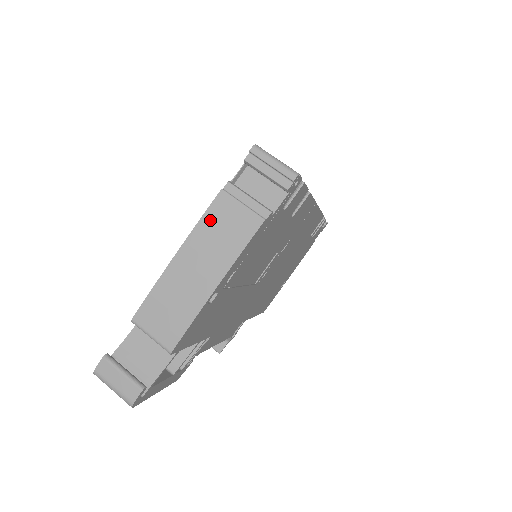
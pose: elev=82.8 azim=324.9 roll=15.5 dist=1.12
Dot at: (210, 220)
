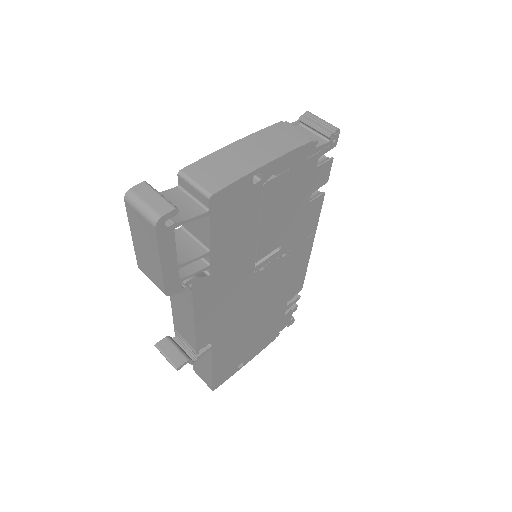
Dot at: (269, 131)
